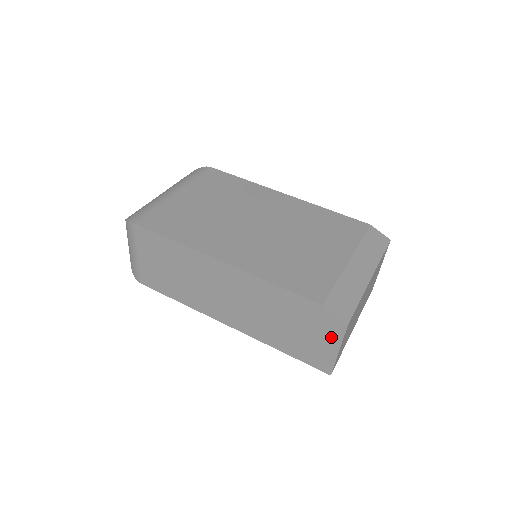
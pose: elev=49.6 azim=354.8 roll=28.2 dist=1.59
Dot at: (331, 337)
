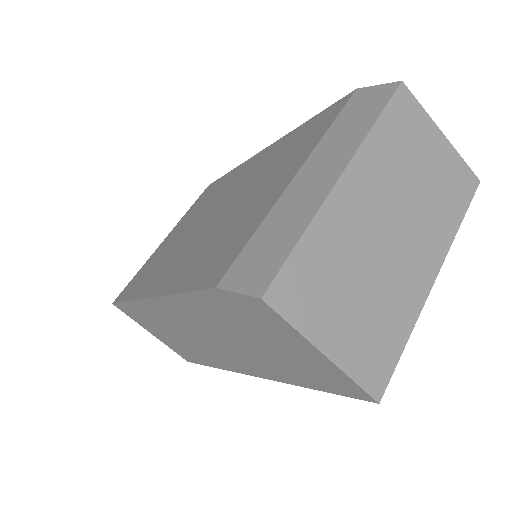
Dot at: (286, 334)
